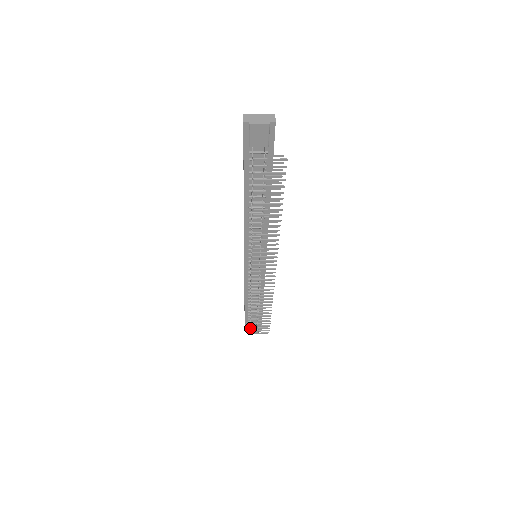
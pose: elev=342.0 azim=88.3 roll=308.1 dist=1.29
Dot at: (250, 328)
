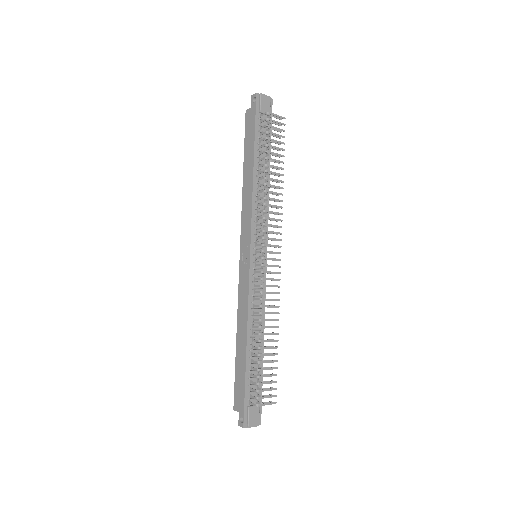
Dot at: (257, 391)
